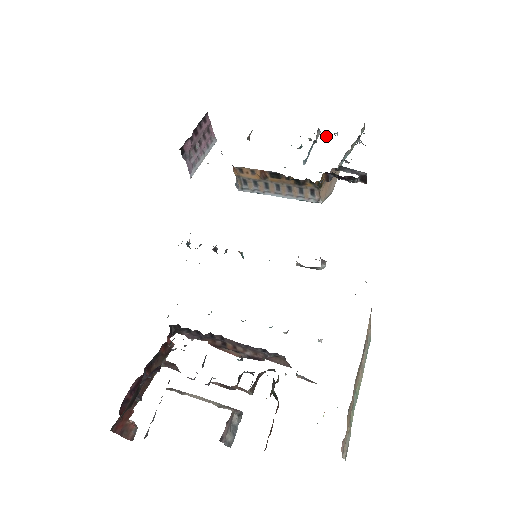
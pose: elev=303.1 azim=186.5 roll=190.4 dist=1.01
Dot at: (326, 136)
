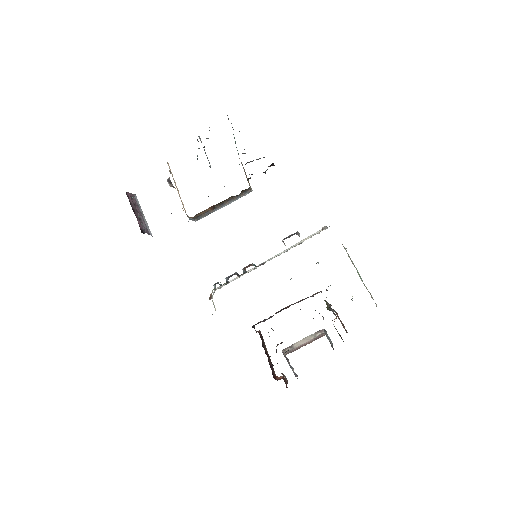
Dot at: (208, 138)
